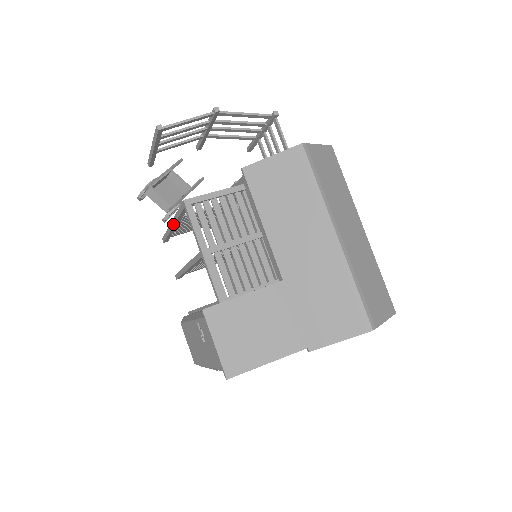
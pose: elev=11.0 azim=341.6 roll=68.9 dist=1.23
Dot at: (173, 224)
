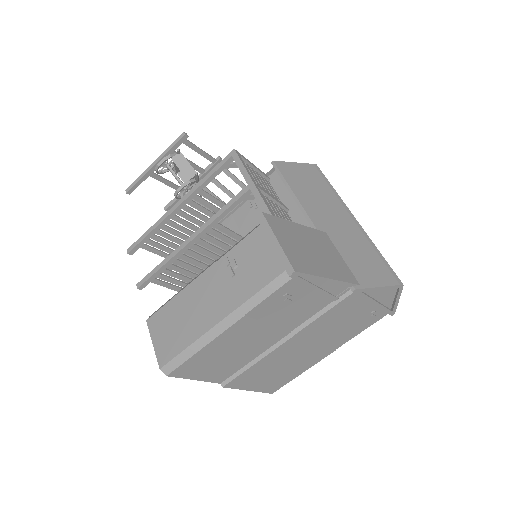
Dot at: (184, 199)
